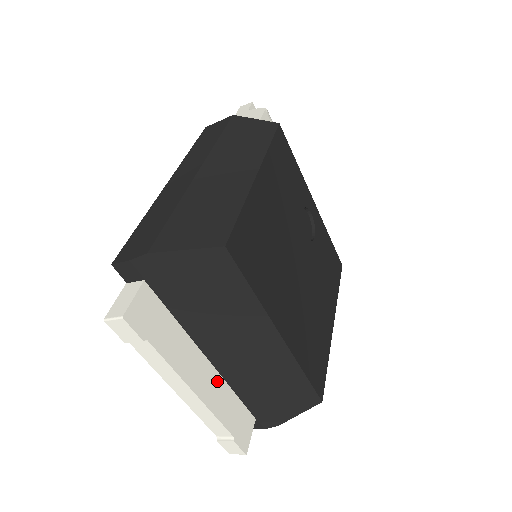
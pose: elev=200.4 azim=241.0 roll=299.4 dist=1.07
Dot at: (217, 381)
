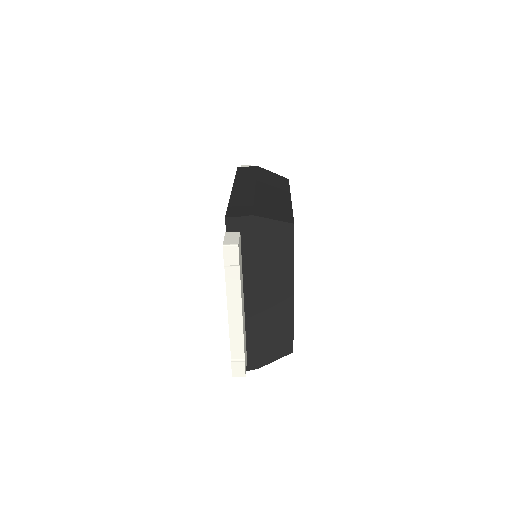
Dot at: (244, 318)
